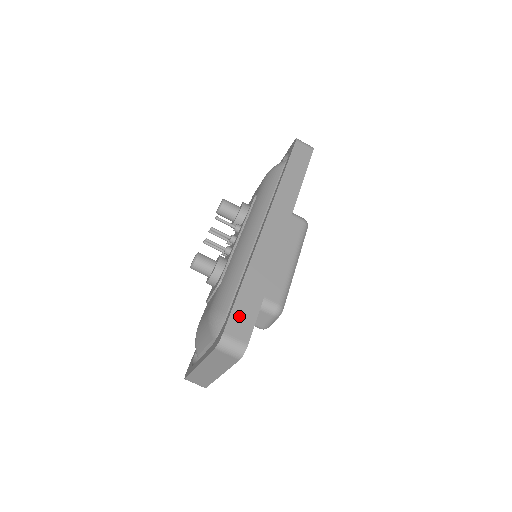
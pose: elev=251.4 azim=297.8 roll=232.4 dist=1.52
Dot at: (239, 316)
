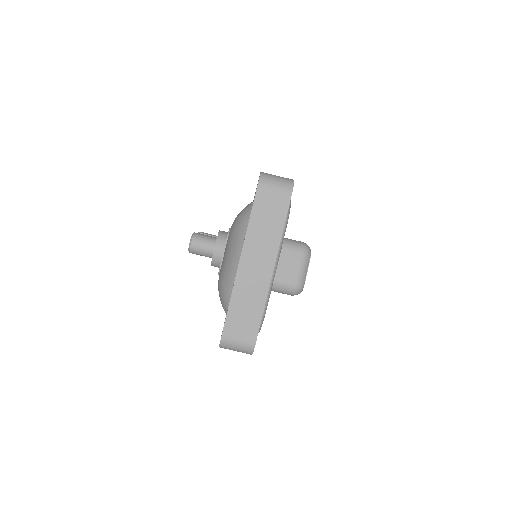
Dot at: occluded
